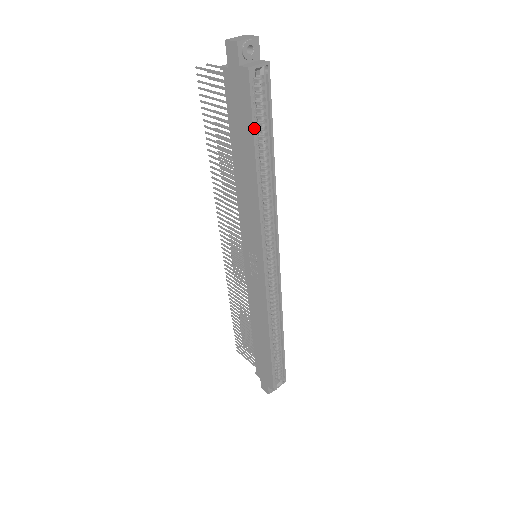
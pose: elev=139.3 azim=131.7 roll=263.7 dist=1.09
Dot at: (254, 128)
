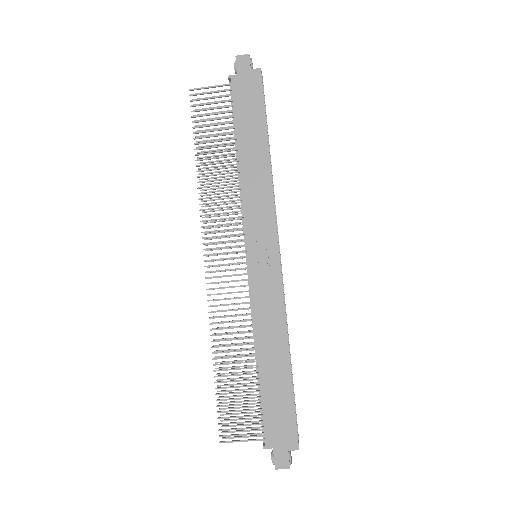
Dot at: (265, 112)
